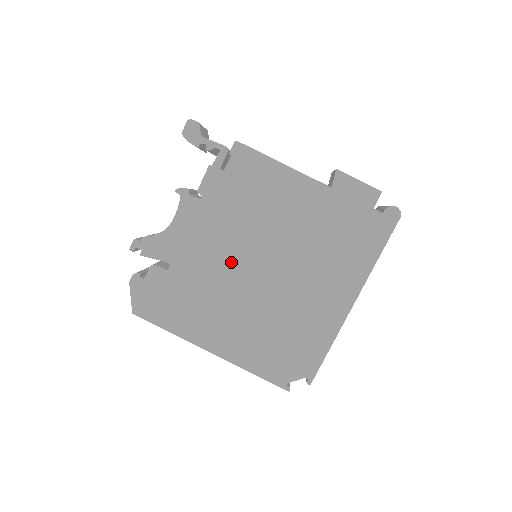
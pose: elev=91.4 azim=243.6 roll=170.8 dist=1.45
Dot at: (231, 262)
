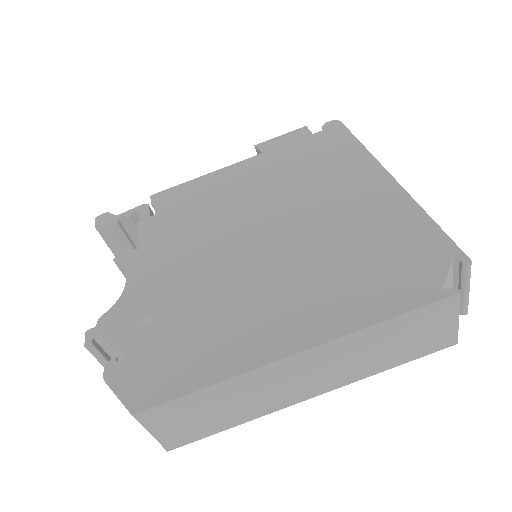
Dot at: (224, 255)
